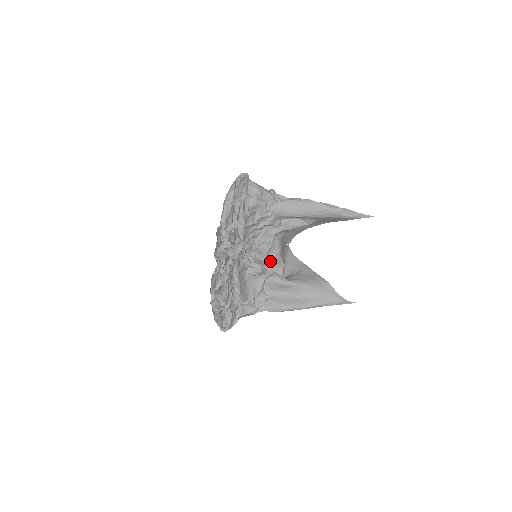
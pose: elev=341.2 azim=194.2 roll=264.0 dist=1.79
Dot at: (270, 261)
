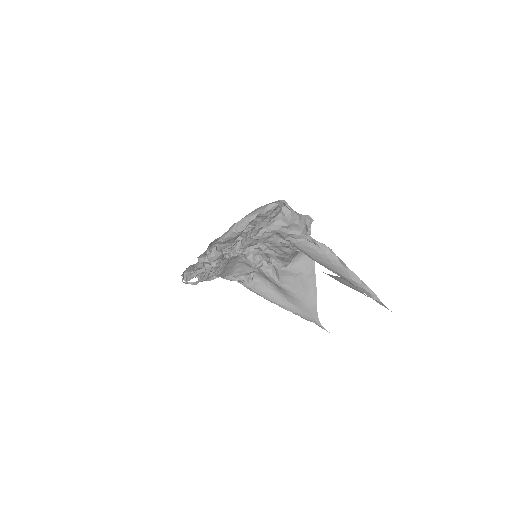
Dot at: (276, 256)
